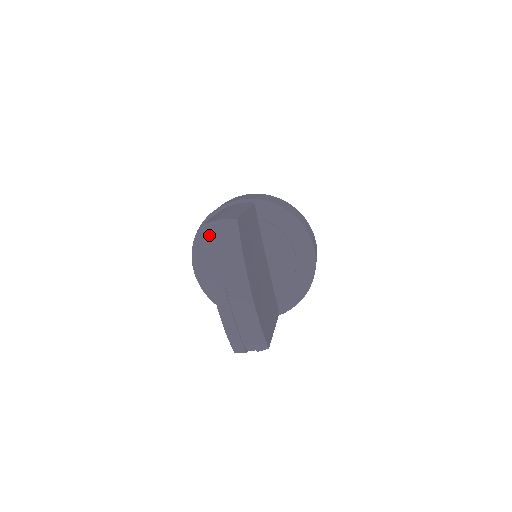
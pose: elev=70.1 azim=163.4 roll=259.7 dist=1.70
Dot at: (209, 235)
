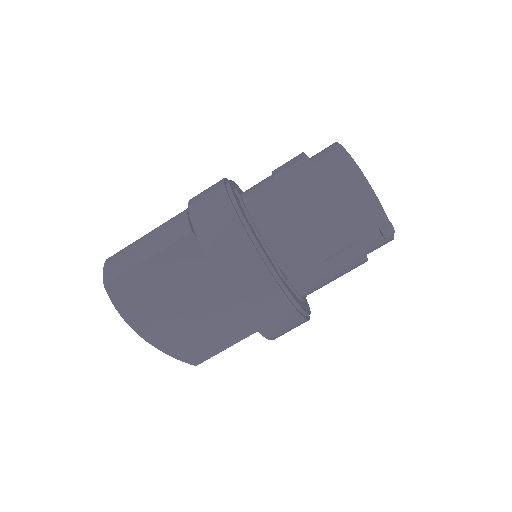
Dot at: occluded
